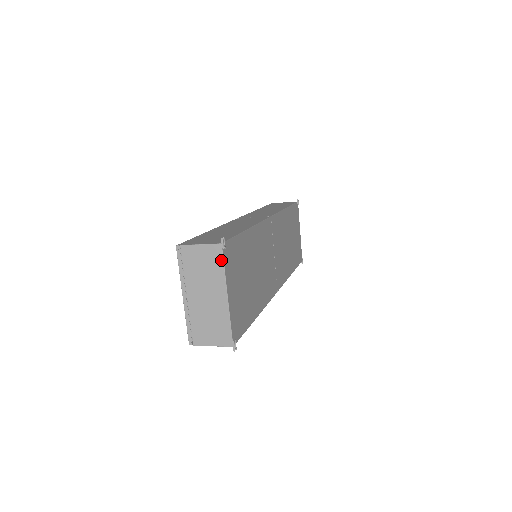
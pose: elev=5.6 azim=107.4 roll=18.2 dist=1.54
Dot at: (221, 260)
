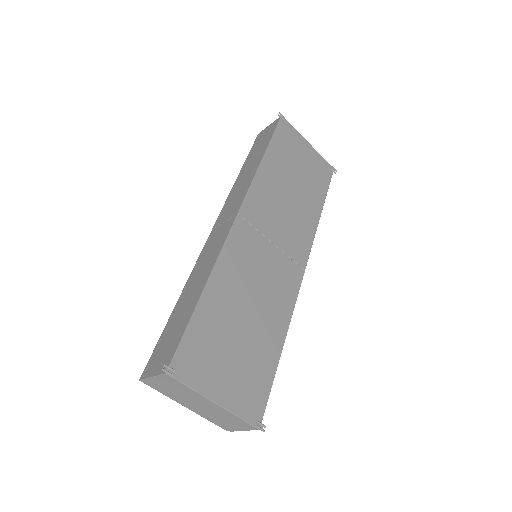
Dot at: (180, 383)
